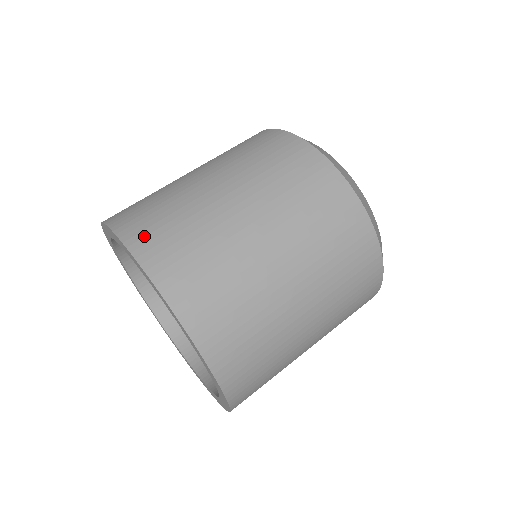
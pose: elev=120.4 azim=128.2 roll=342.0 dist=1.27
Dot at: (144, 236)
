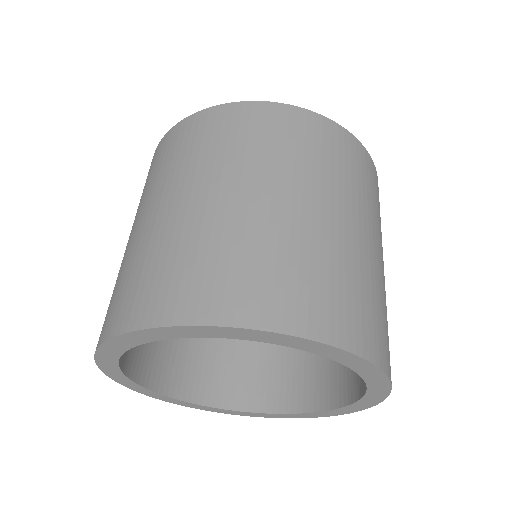
Dot at: (156, 302)
